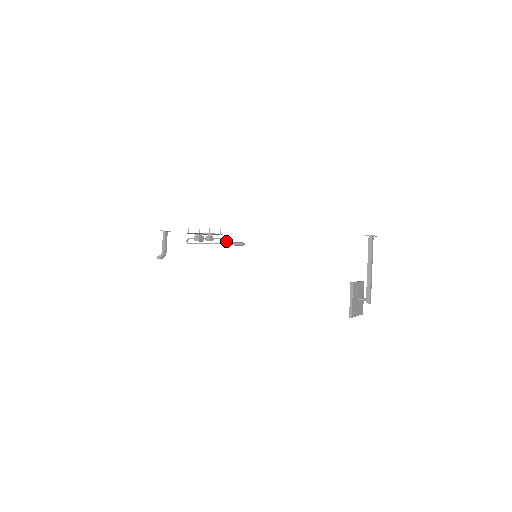
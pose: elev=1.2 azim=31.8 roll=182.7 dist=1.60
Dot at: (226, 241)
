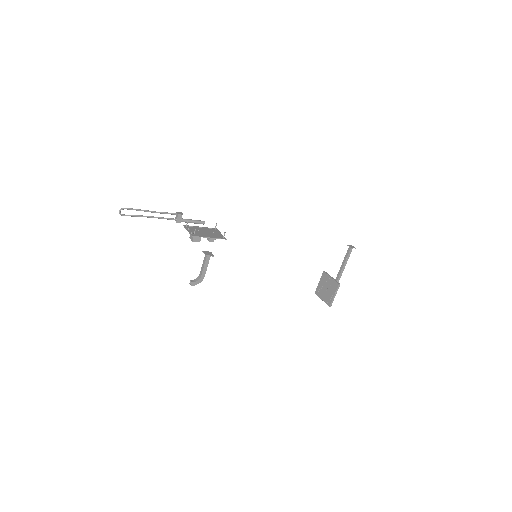
Dot at: (180, 216)
